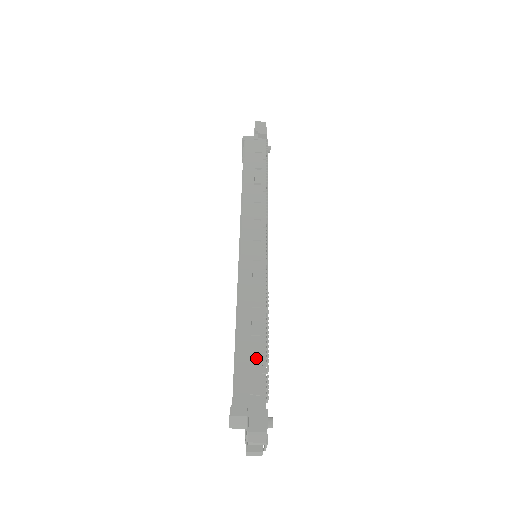
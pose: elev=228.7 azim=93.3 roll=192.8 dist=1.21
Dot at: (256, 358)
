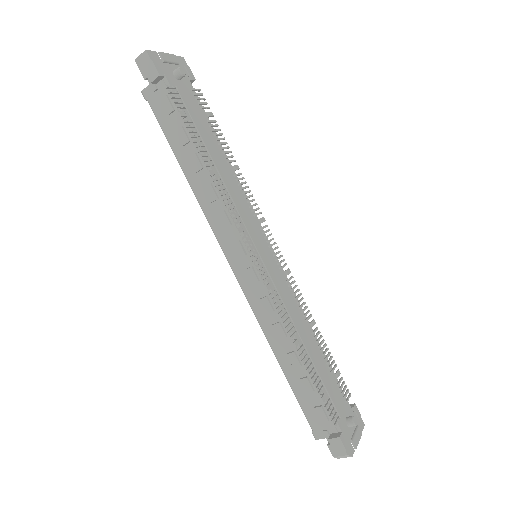
Dot at: (309, 390)
